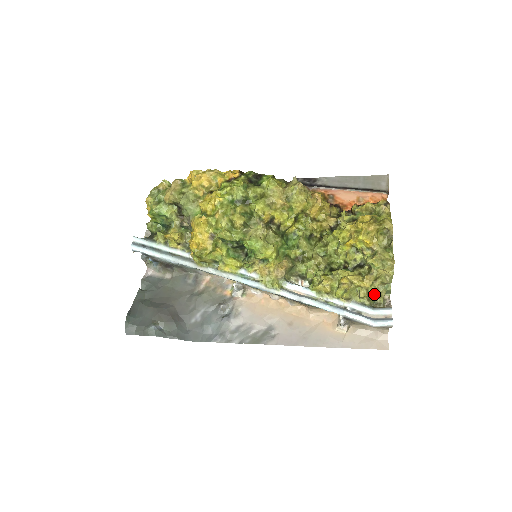
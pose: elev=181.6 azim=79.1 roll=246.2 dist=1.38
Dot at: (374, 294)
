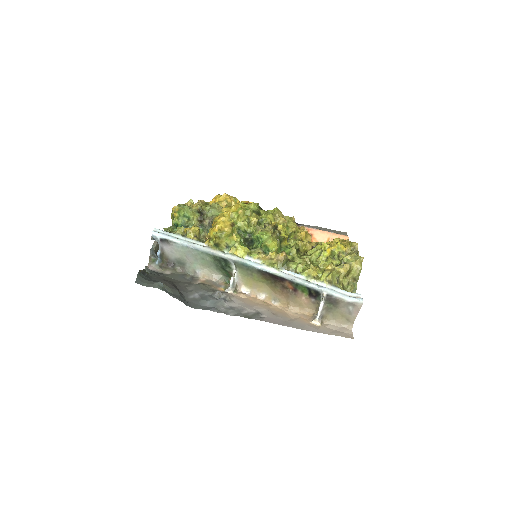
Dot at: (346, 287)
